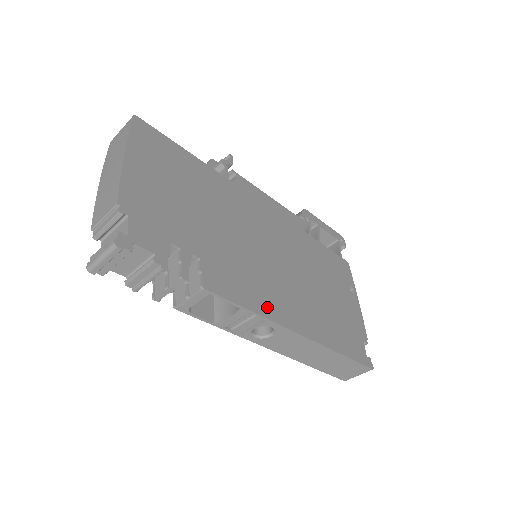
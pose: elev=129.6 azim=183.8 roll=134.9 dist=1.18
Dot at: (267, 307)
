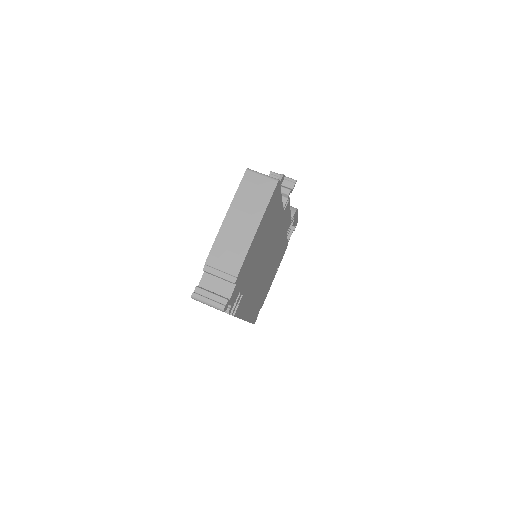
Dot at: occluded
